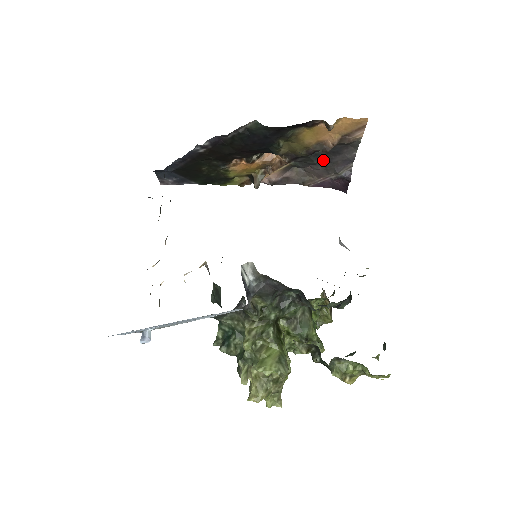
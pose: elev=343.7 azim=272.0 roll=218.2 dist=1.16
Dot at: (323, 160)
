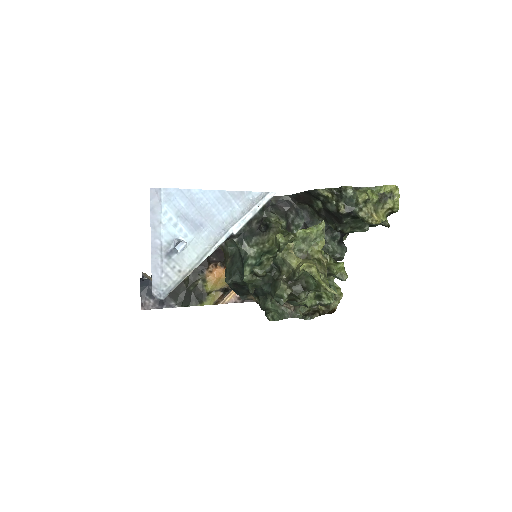
Dot at: occluded
